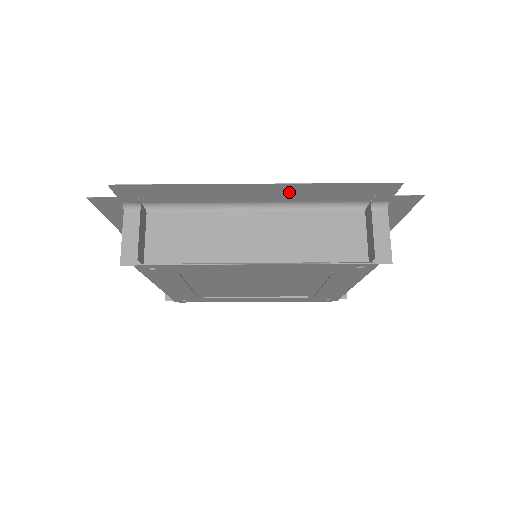
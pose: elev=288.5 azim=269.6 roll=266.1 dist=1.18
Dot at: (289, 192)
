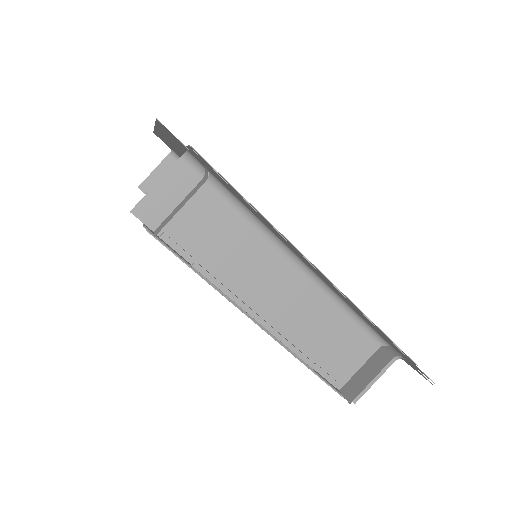
Dot at: occluded
